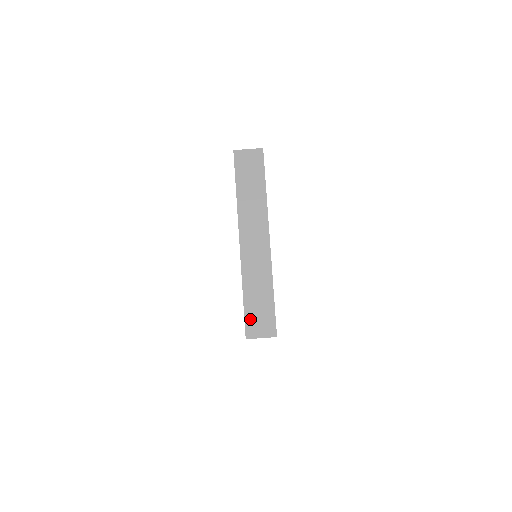
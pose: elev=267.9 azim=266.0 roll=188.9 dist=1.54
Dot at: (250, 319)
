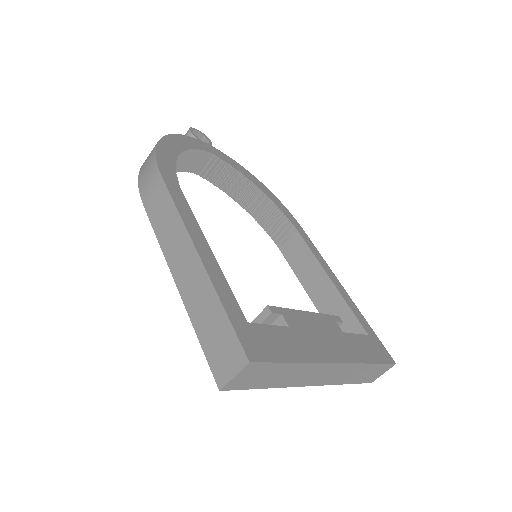
Dot at: (366, 380)
